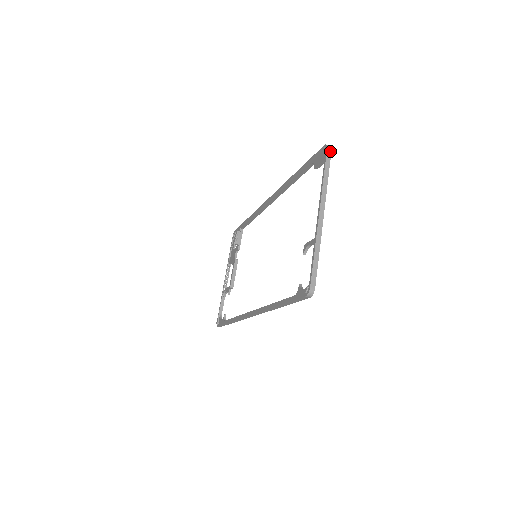
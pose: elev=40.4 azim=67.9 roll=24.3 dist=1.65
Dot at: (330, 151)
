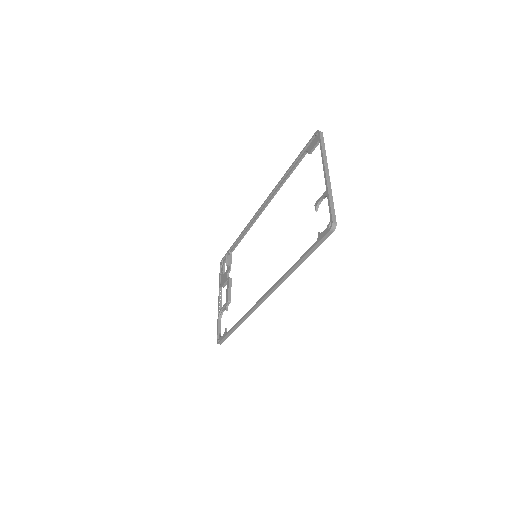
Dot at: (322, 134)
